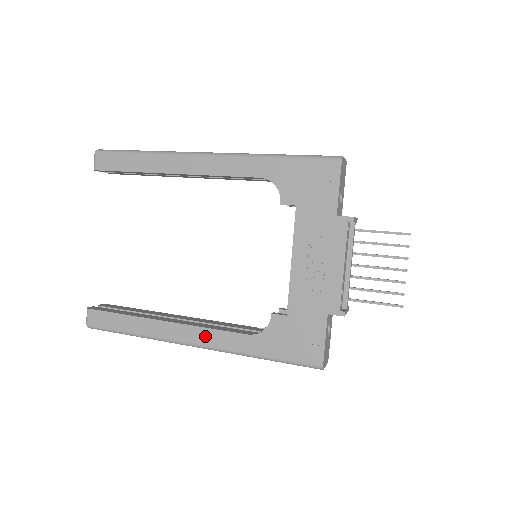
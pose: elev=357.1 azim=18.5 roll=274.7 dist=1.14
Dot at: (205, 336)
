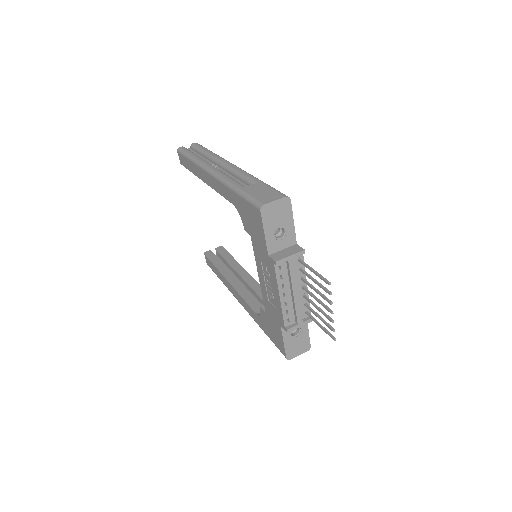
Dot at: (241, 301)
